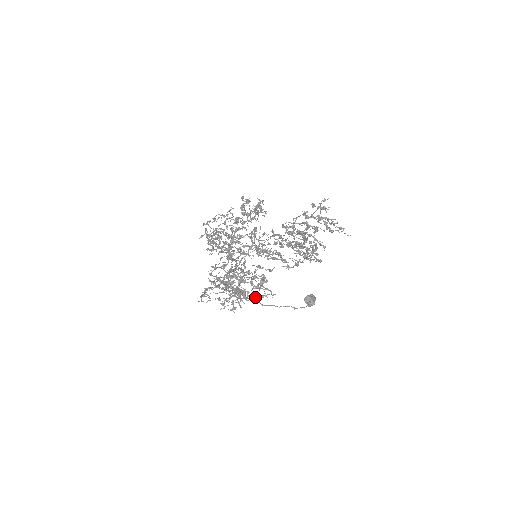
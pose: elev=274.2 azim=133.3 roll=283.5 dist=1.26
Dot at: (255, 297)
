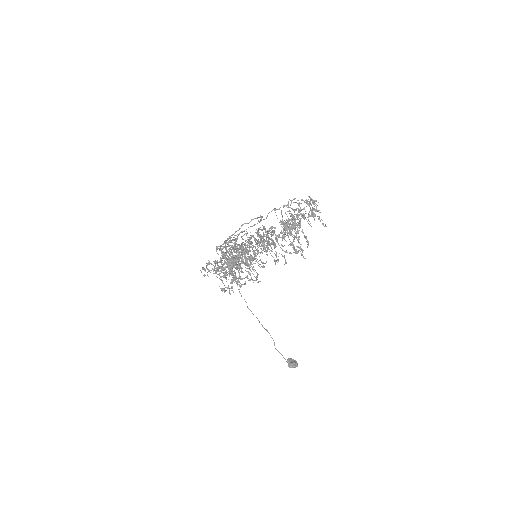
Dot at: (244, 278)
